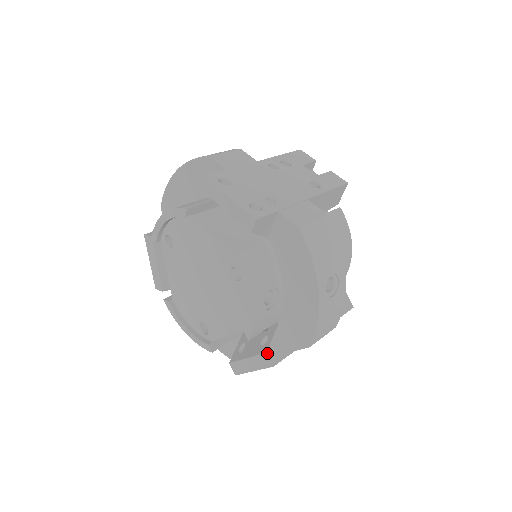
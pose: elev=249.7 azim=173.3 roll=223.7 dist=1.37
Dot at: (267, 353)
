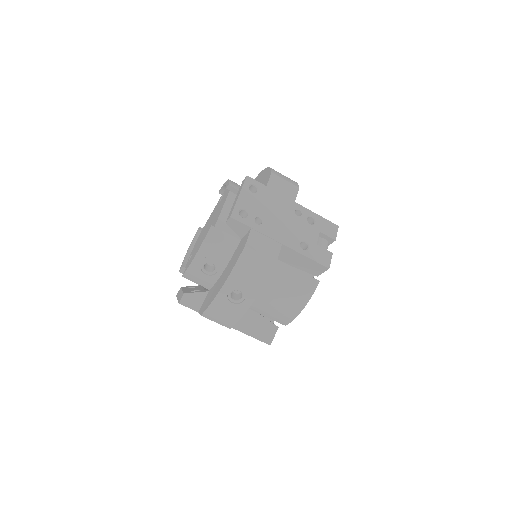
Dot at: (184, 294)
